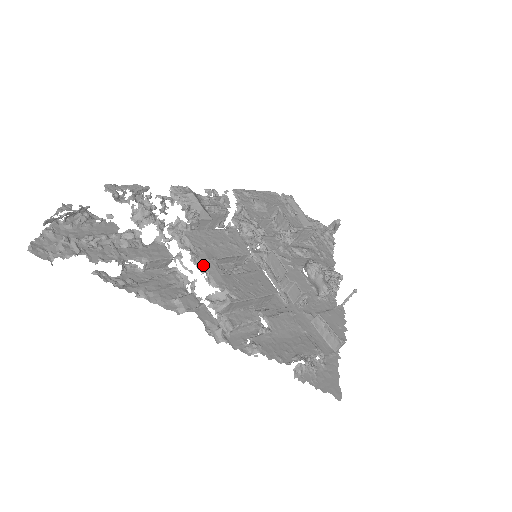
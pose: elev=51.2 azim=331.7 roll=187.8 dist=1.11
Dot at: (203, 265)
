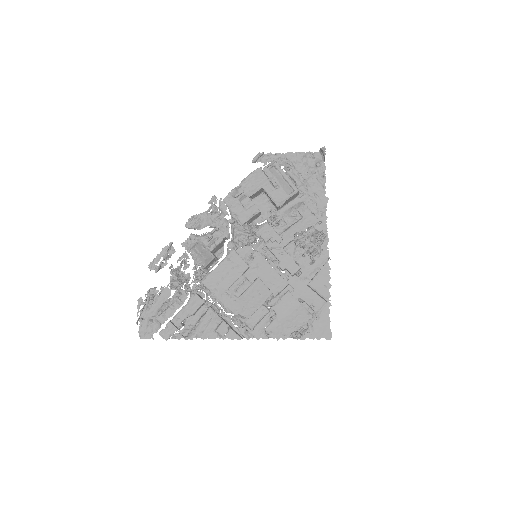
Dot at: (221, 301)
